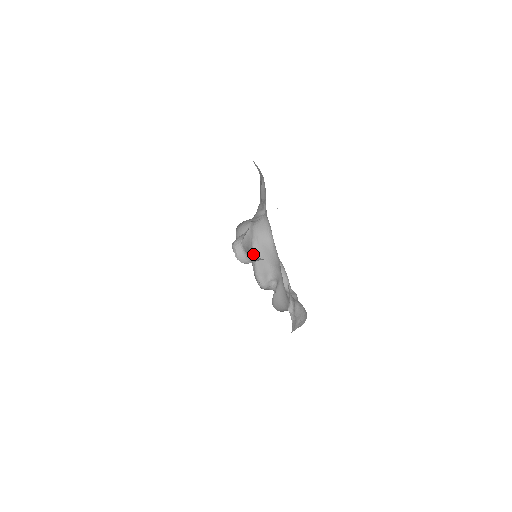
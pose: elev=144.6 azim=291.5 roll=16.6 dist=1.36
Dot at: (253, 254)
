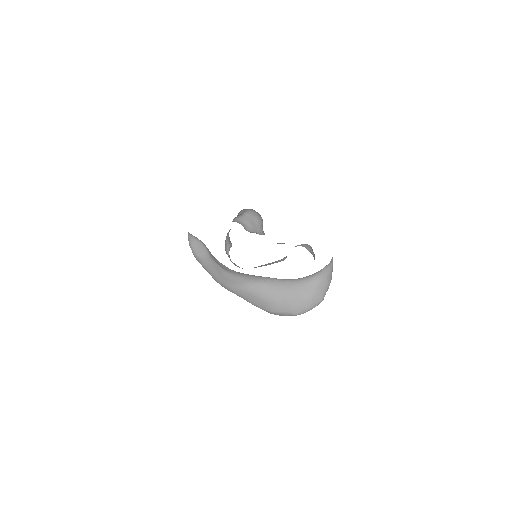
Dot at: occluded
